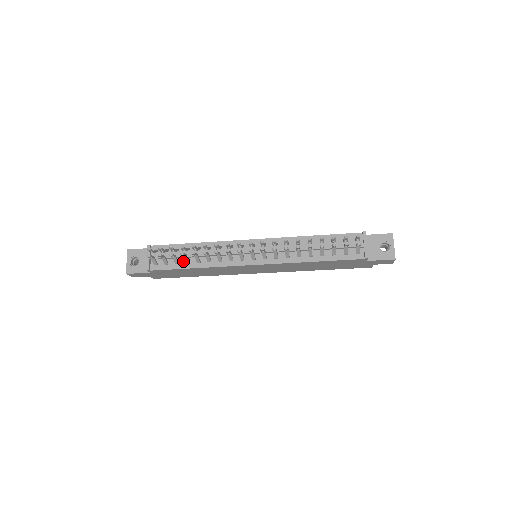
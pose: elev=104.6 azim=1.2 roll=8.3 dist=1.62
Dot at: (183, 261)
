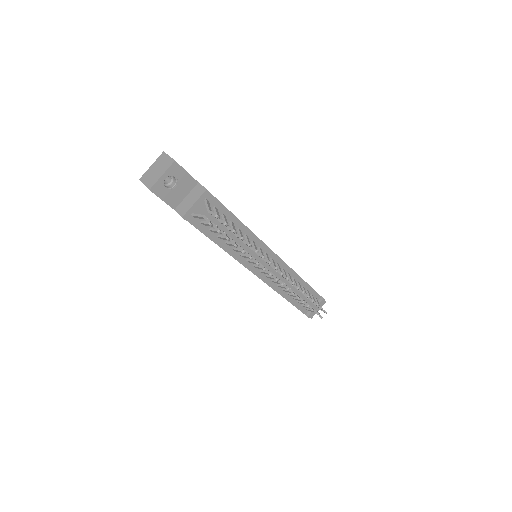
Dot at: occluded
